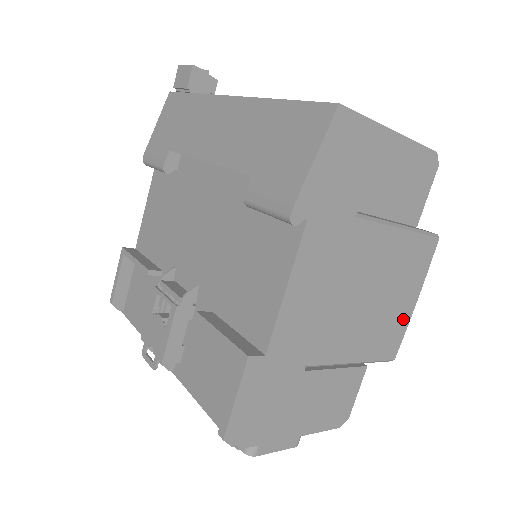
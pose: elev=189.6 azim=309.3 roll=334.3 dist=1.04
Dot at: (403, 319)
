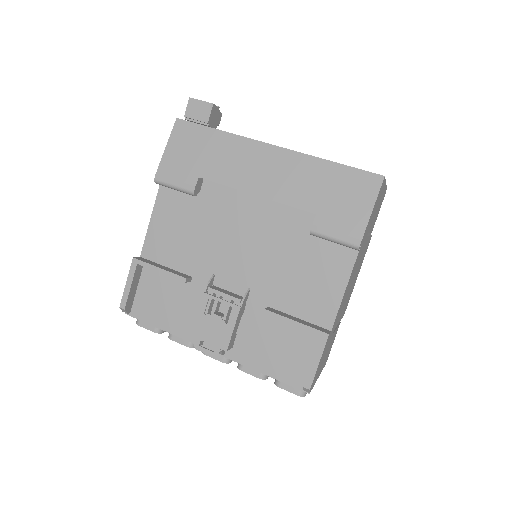
Dot at: occluded
